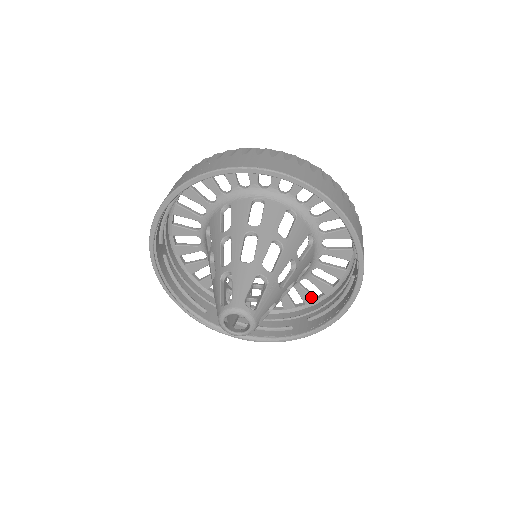
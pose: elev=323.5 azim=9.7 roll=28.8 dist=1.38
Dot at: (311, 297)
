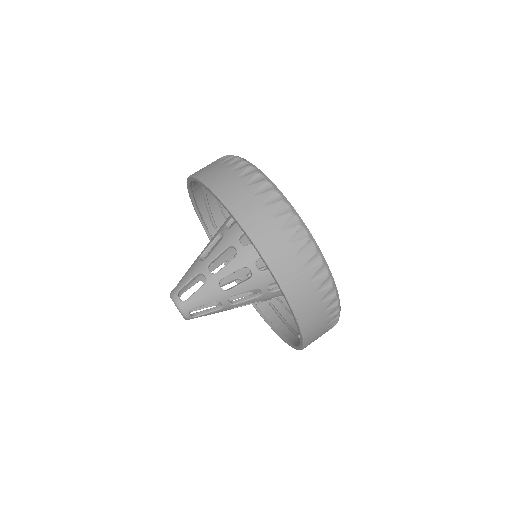
Dot at: occluded
